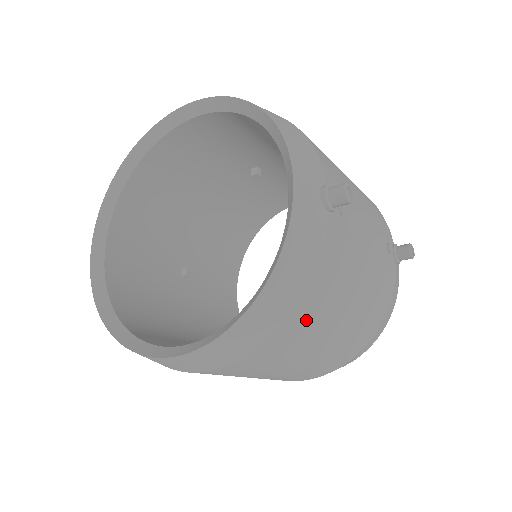
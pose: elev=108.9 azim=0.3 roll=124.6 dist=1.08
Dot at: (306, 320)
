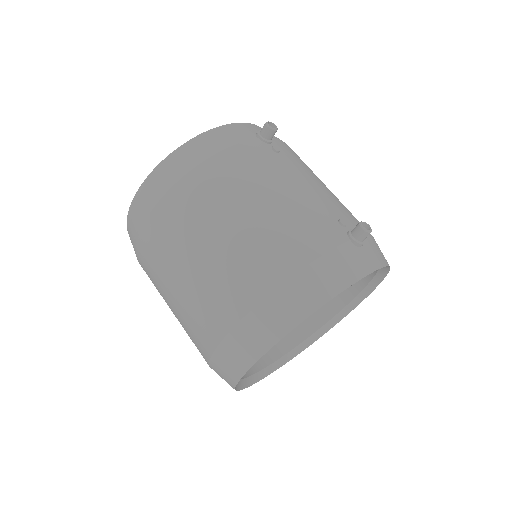
Dot at: (208, 181)
